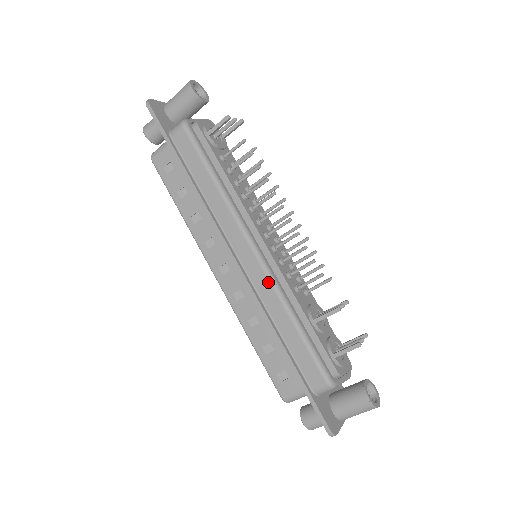
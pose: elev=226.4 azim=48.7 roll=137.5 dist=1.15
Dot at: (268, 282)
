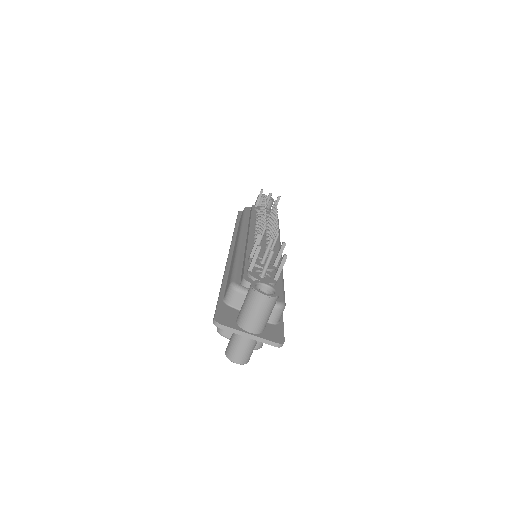
Dot at: occluded
